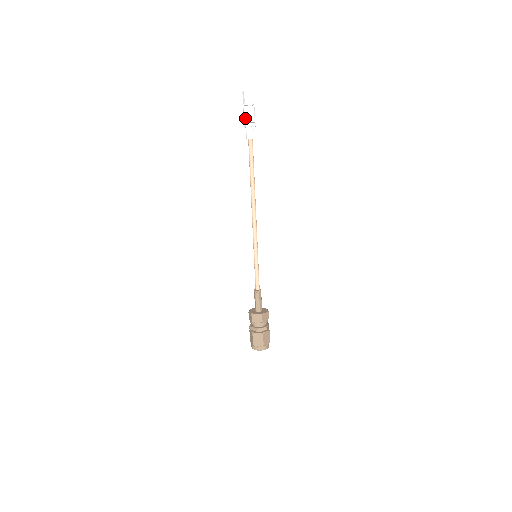
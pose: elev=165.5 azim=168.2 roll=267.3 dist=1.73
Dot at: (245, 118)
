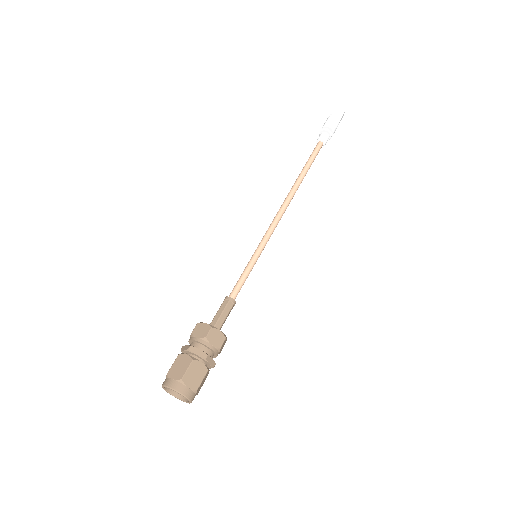
Dot at: (324, 124)
